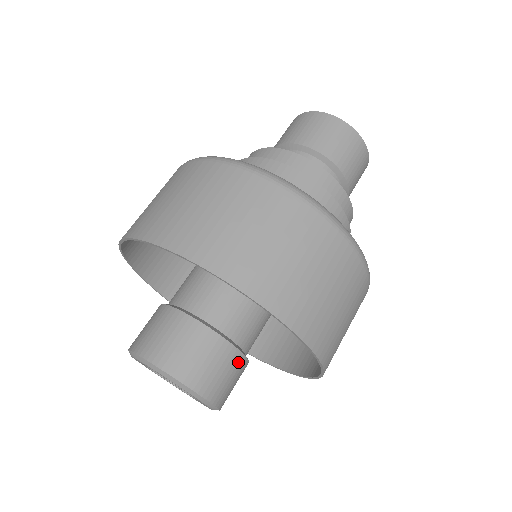
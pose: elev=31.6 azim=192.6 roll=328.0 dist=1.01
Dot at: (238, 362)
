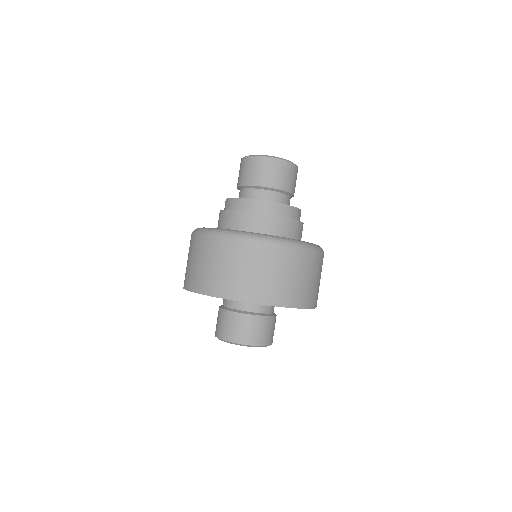
Dot at: (252, 320)
